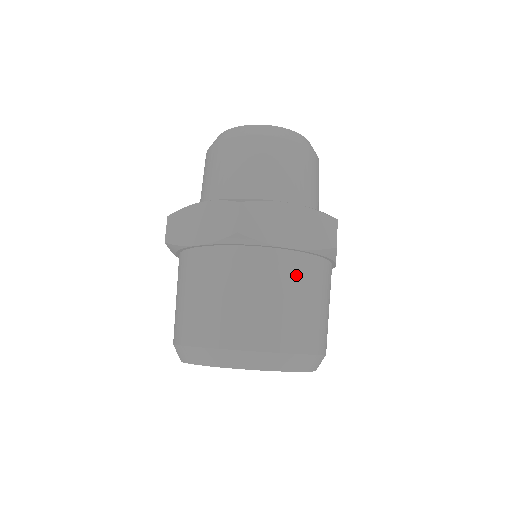
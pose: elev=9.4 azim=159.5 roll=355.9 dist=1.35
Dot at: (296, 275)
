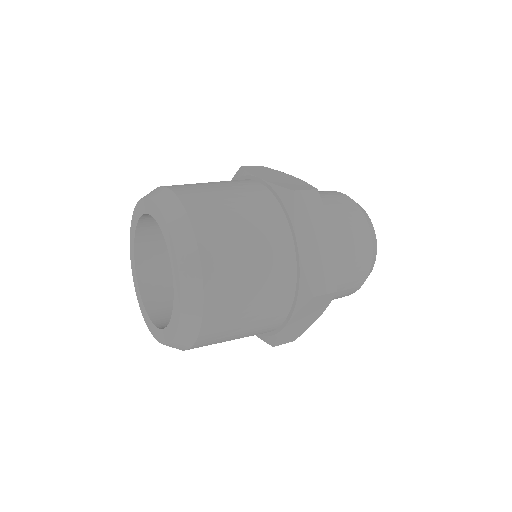
Dot at: (245, 187)
